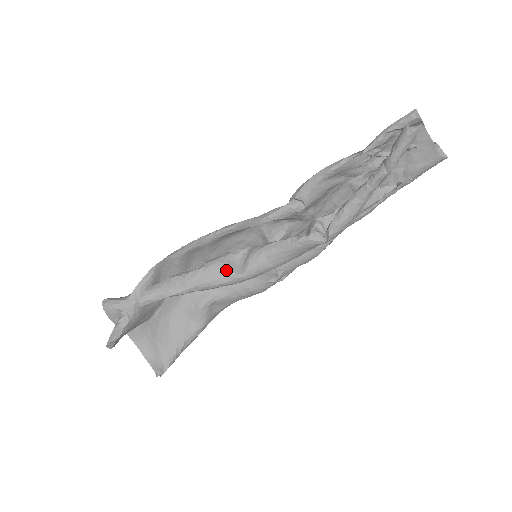
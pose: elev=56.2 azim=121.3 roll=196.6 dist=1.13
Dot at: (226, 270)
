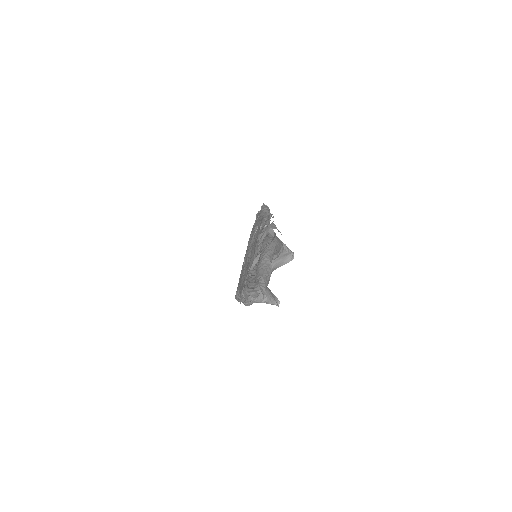
Dot at: occluded
